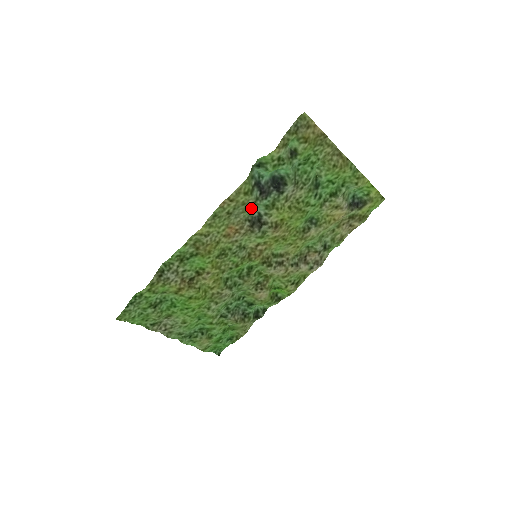
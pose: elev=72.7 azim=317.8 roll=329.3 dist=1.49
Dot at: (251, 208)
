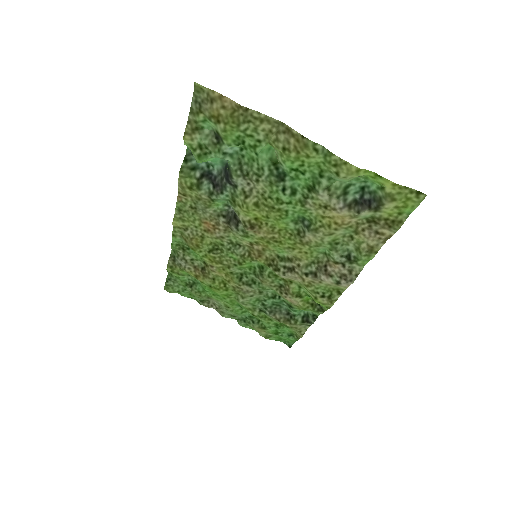
Dot at: (213, 203)
